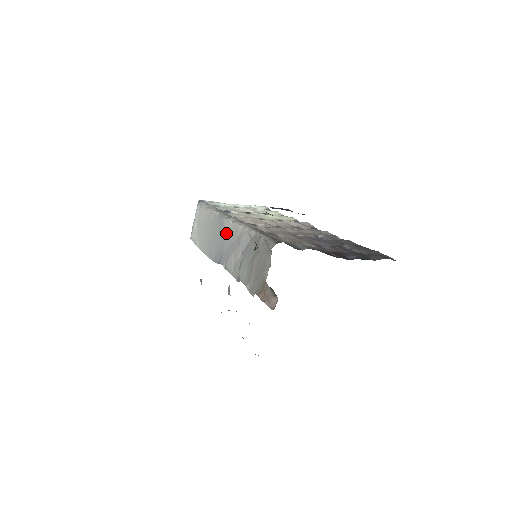
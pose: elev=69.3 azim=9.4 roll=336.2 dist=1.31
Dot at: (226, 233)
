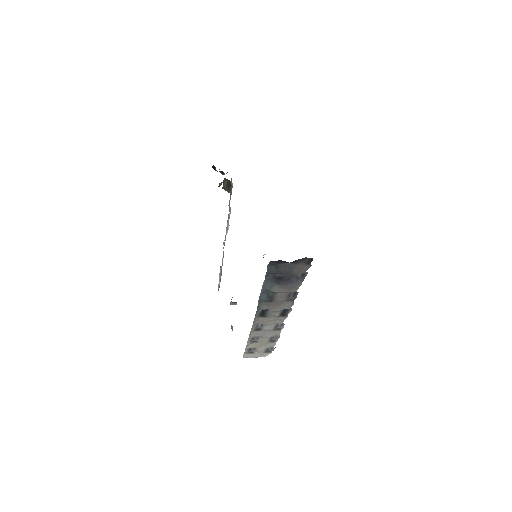
Dot at: occluded
